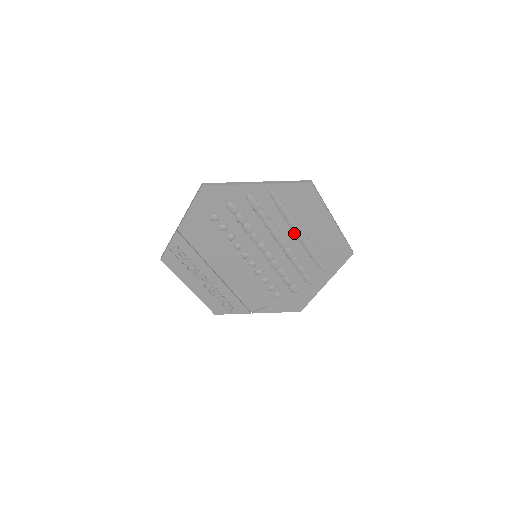
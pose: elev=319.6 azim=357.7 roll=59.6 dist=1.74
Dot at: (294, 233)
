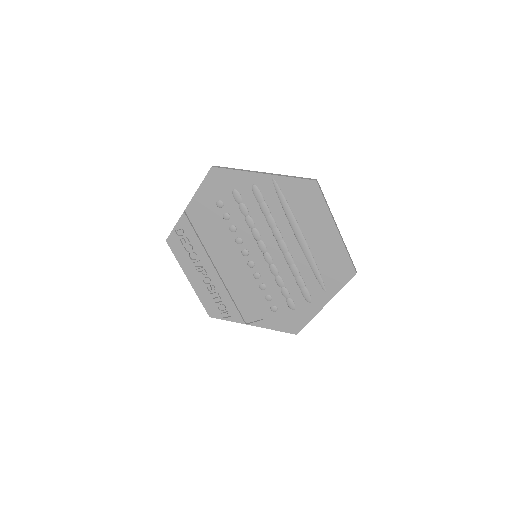
Dot at: (295, 236)
